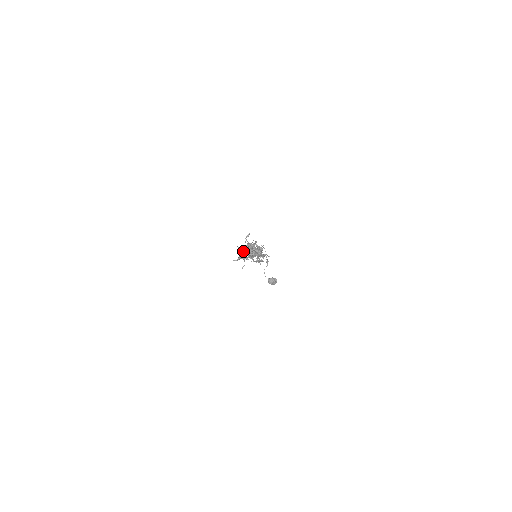
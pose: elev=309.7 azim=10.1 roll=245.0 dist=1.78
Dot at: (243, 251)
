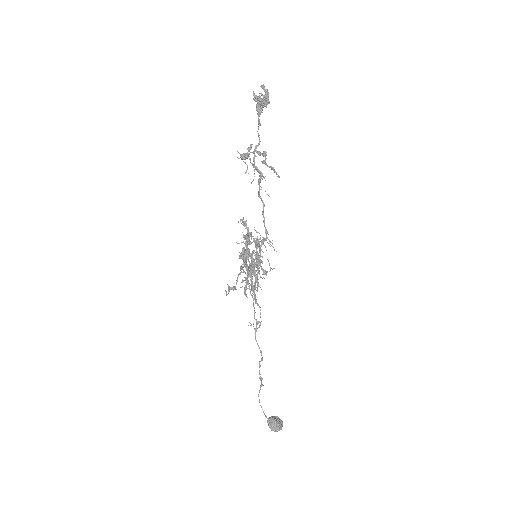
Dot at: (256, 101)
